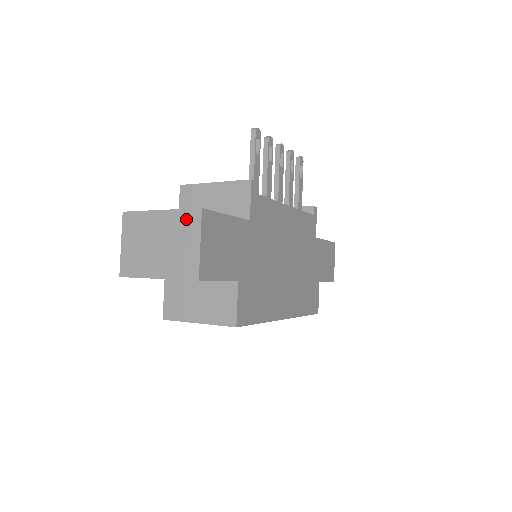
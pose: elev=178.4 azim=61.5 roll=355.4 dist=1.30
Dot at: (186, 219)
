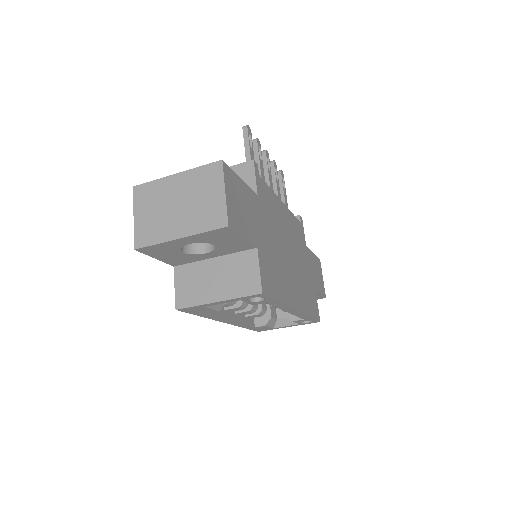
Dot at: (206, 174)
